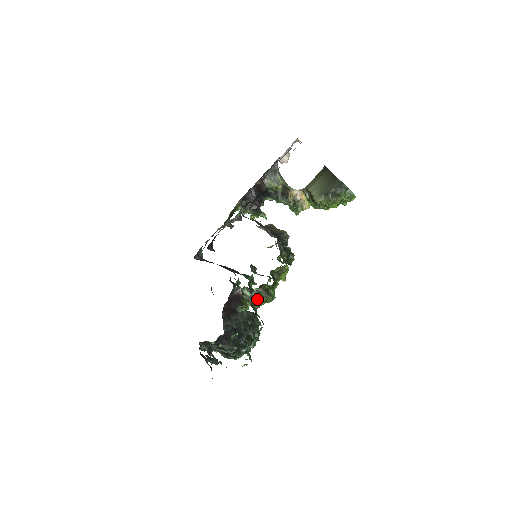
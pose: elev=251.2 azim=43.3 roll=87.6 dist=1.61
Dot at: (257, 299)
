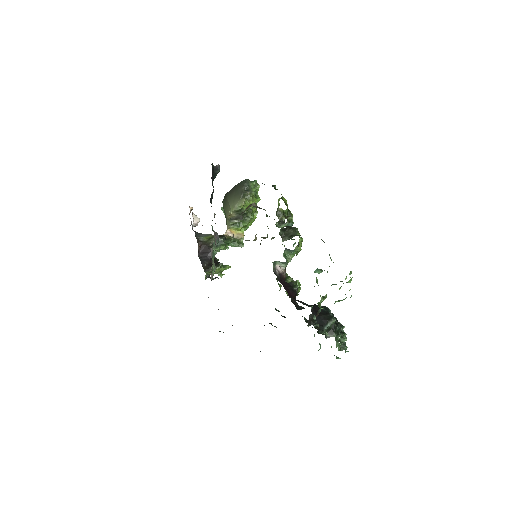
Dot at: (293, 234)
